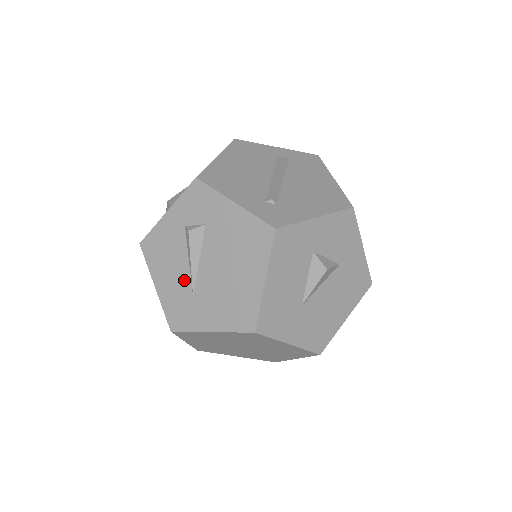
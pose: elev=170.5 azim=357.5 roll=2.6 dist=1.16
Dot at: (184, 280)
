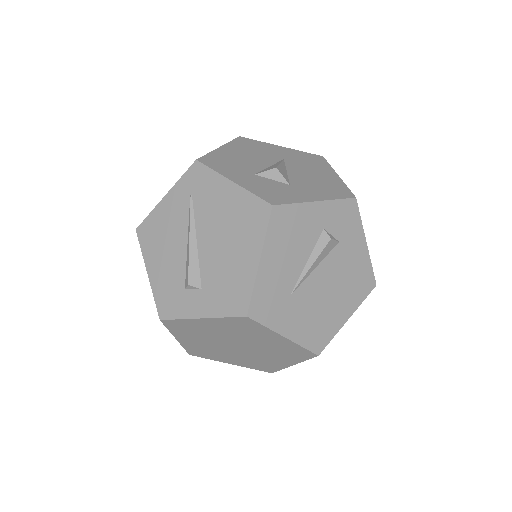
Dot at: (292, 275)
